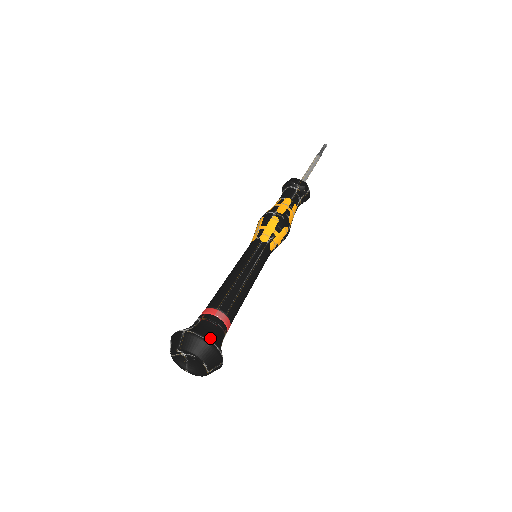
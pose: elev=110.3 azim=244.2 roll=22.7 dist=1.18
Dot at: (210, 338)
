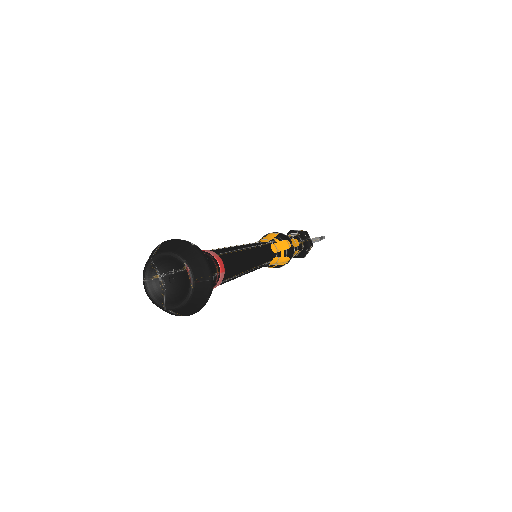
Dot at: occluded
